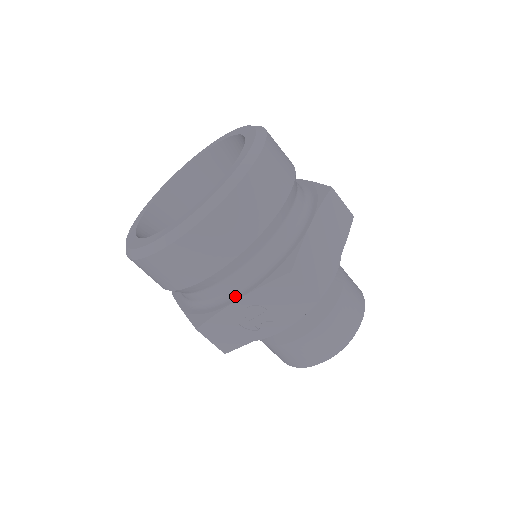
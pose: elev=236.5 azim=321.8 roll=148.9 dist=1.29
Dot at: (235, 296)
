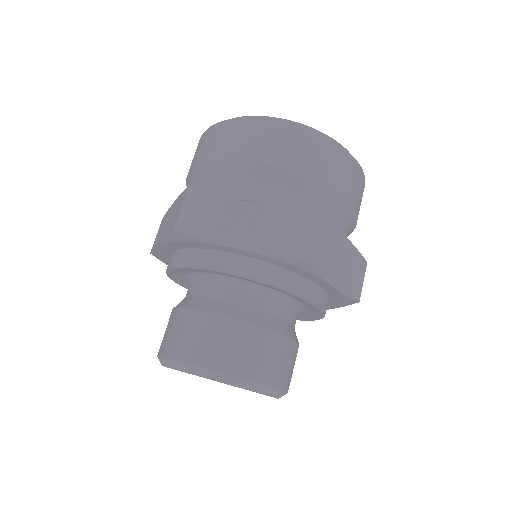
Dot at: occluded
